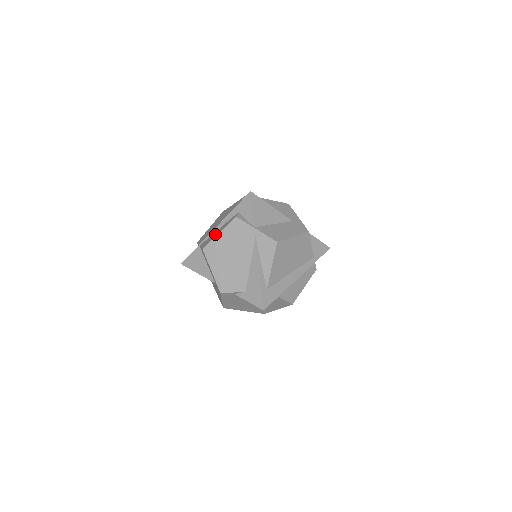
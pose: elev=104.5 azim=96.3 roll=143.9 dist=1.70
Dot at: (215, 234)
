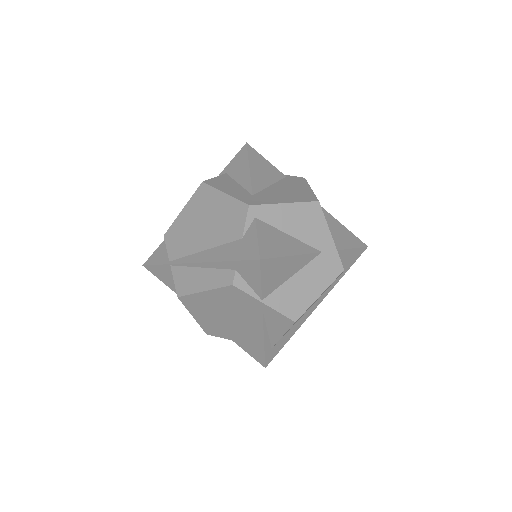
Dot at: (196, 281)
